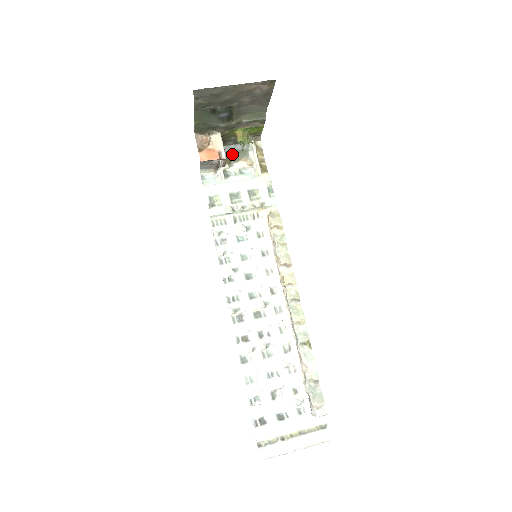
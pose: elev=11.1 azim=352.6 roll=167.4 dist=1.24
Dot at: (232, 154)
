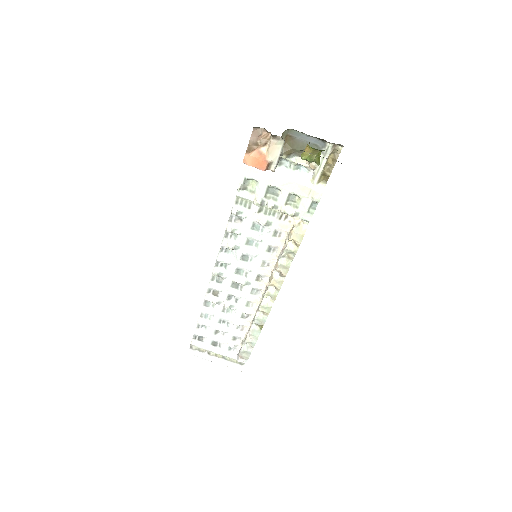
Dot at: (299, 145)
